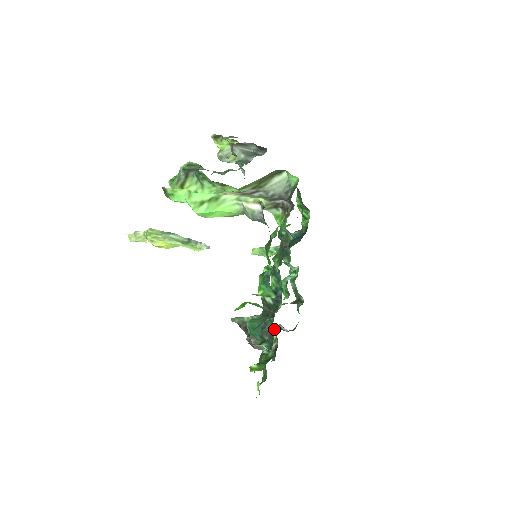
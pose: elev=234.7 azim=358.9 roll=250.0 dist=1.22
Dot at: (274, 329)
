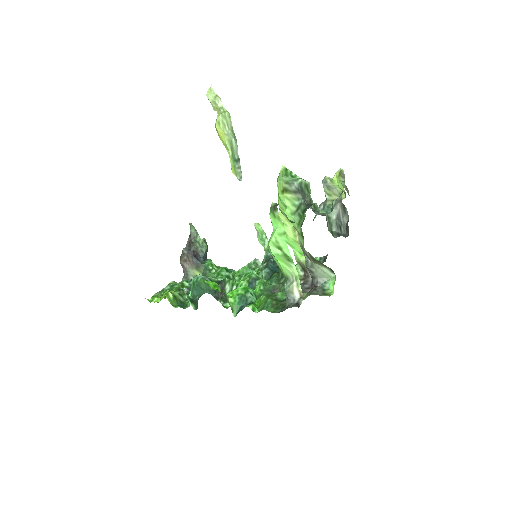
Dot at: occluded
